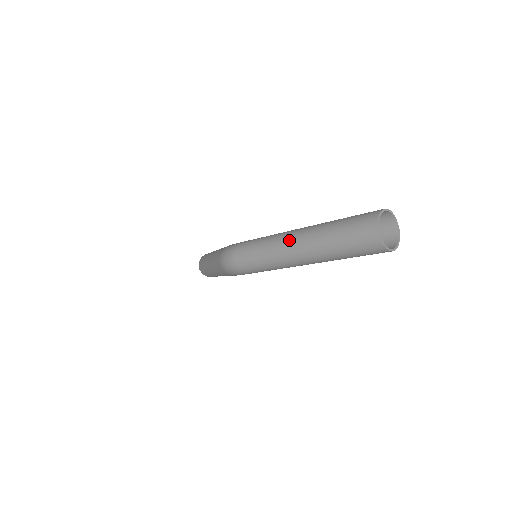
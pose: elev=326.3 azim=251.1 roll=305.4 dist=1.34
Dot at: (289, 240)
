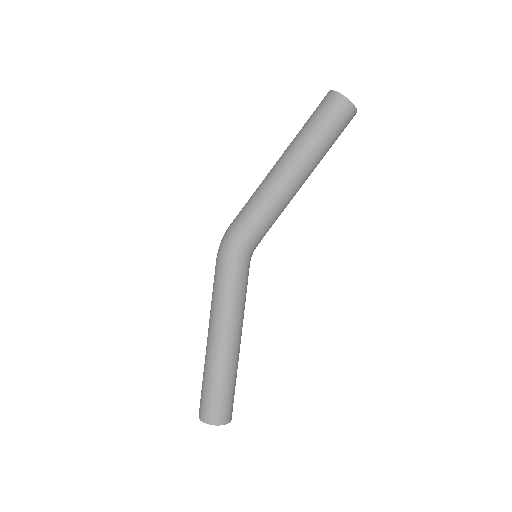
Dot at: (209, 333)
